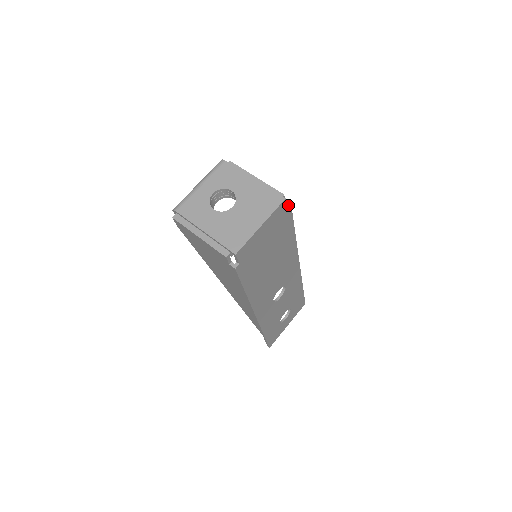
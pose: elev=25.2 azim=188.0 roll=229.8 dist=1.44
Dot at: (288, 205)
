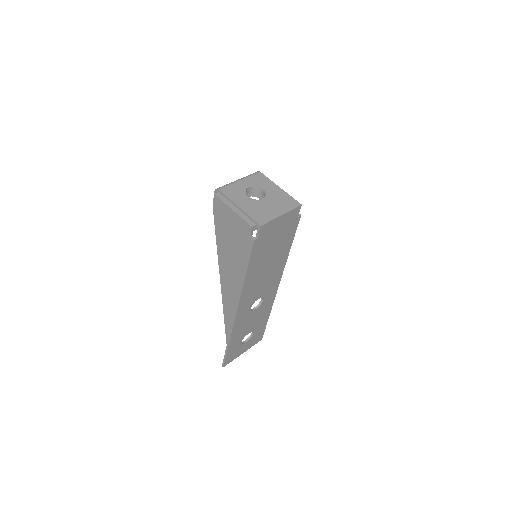
Dot at: (299, 214)
